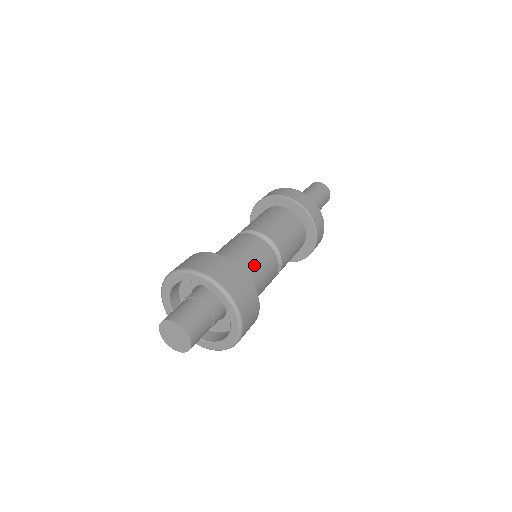
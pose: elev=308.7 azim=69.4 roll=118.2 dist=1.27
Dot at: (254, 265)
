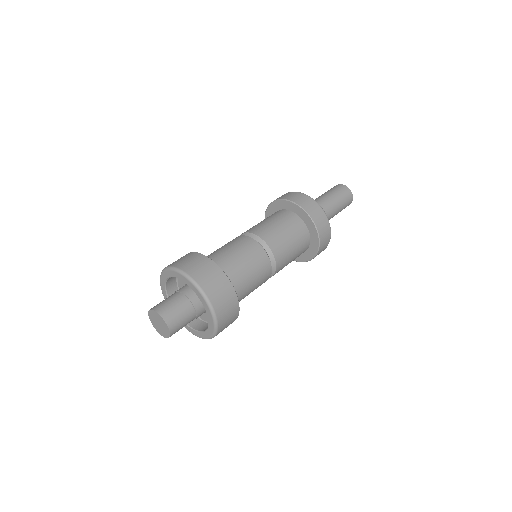
Dot at: (245, 272)
